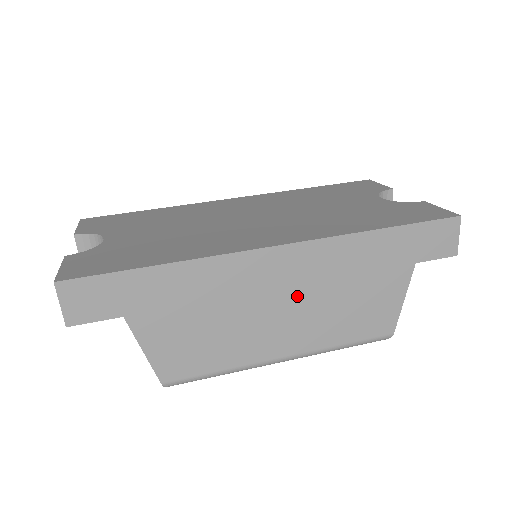
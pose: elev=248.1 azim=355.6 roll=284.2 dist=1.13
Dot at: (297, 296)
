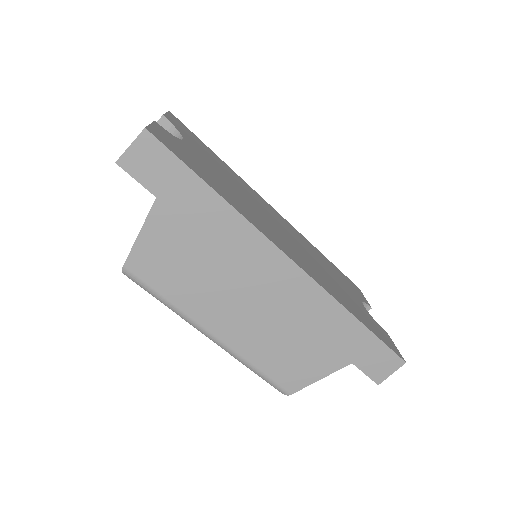
Dot at: (267, 305)
